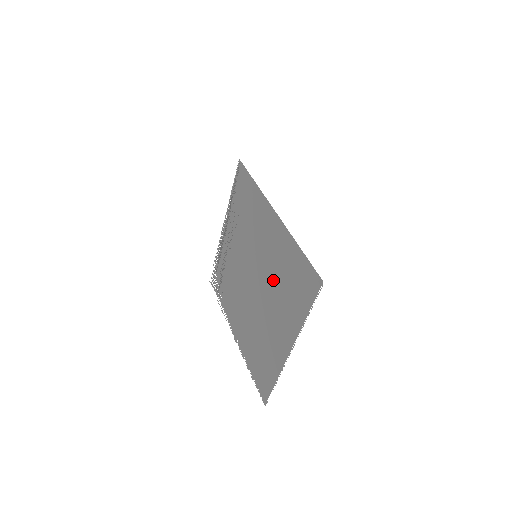
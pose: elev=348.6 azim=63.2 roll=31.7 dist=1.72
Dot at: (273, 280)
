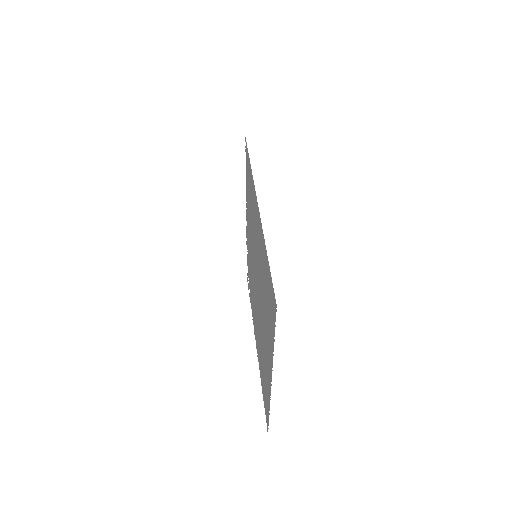
Dot at: (262, 289)
